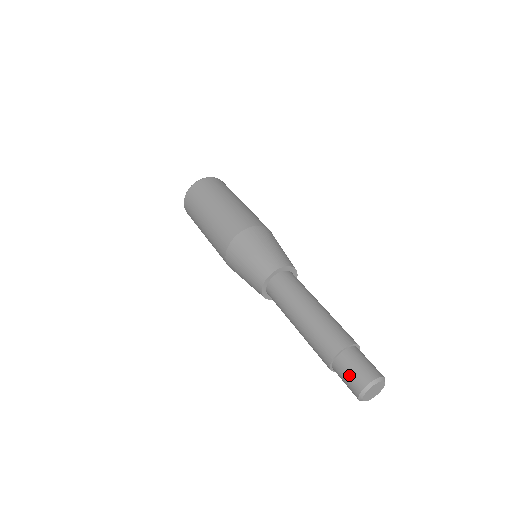
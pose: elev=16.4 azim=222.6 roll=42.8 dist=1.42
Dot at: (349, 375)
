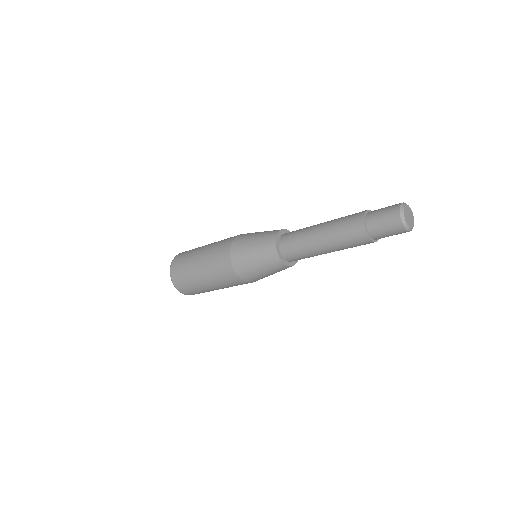
Dot at: (384, 210)
